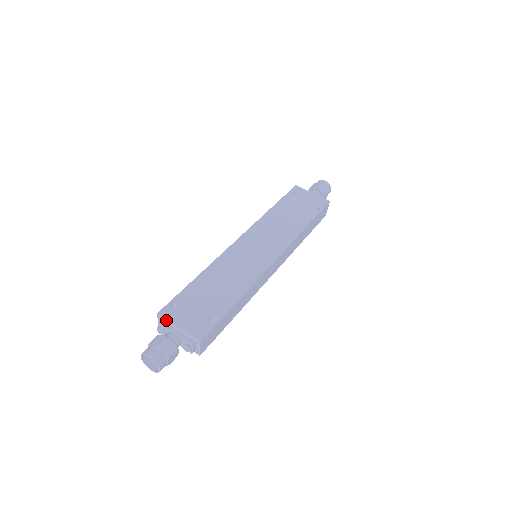
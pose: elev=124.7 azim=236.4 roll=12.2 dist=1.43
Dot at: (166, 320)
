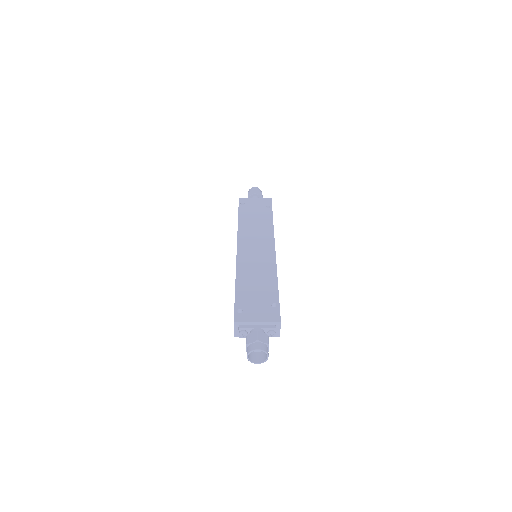
Dot at: (244, 323)
